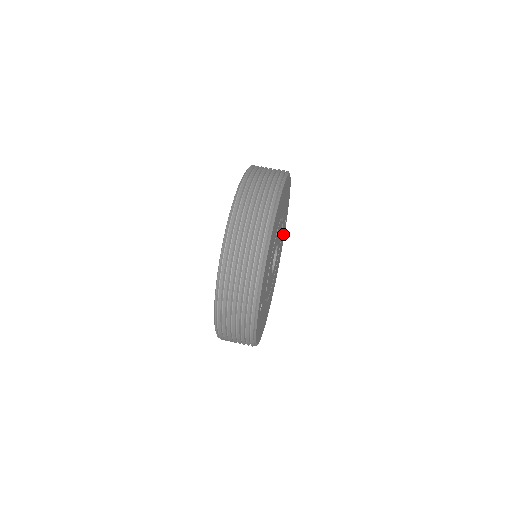
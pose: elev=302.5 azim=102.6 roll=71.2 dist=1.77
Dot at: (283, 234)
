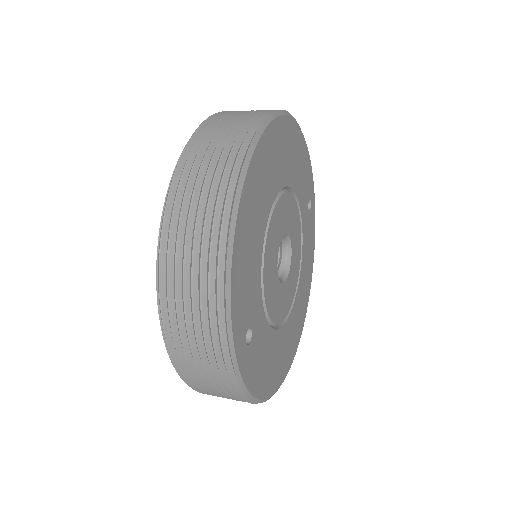
Dot at: (310, 224)
